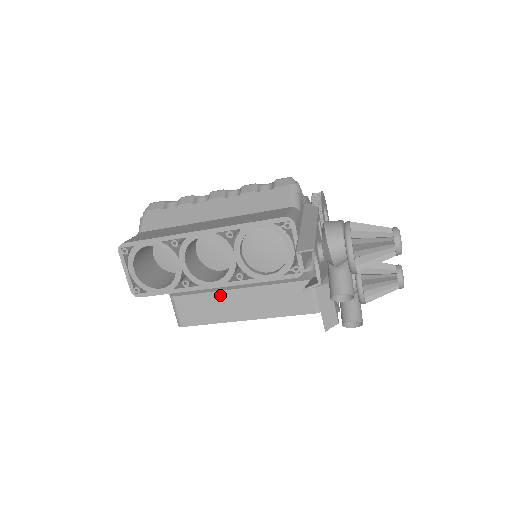
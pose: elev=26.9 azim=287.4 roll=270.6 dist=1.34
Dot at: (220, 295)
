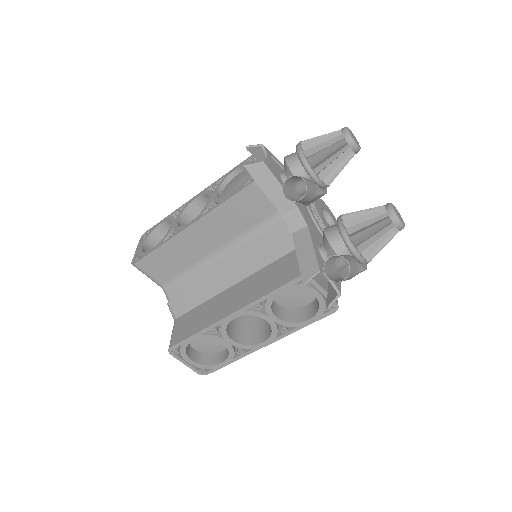
Dot at: (214, 300)
